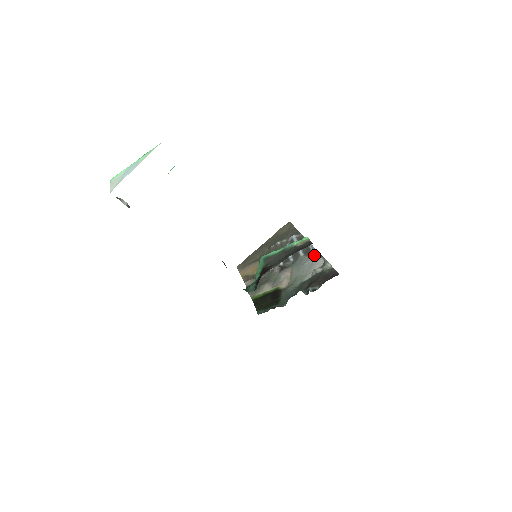
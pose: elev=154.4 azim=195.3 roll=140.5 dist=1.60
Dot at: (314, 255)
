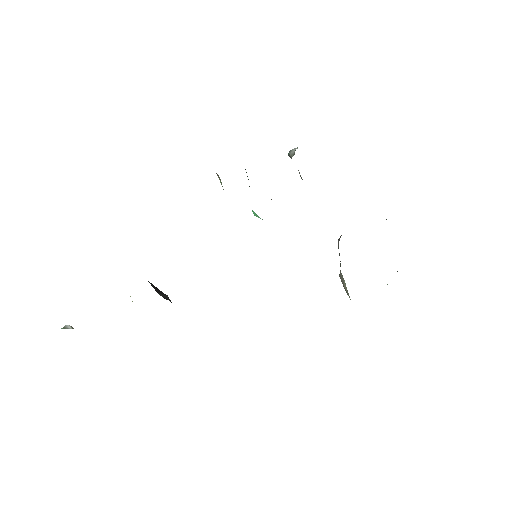
Dot at: occluded
